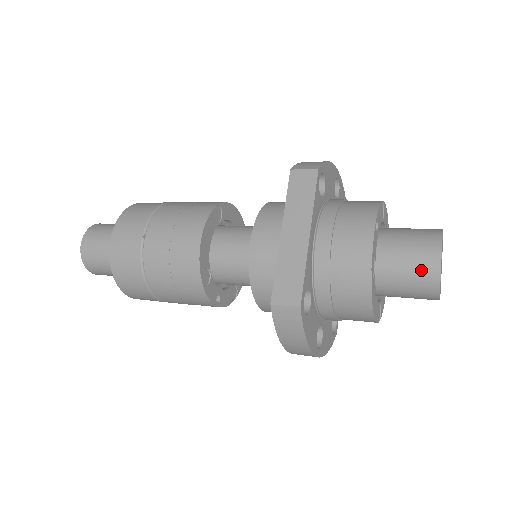
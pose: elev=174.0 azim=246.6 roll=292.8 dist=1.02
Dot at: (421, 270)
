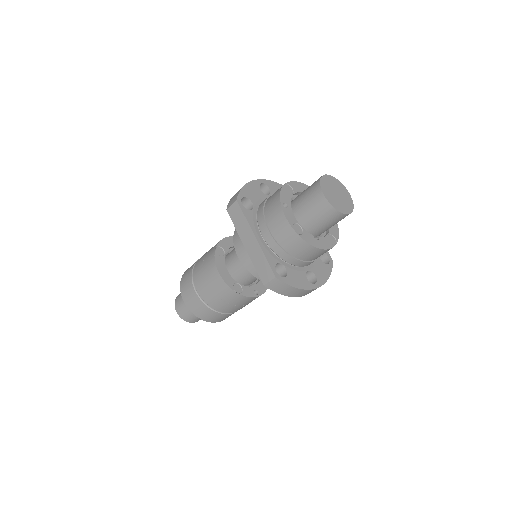
Dot at: (322, 210)
